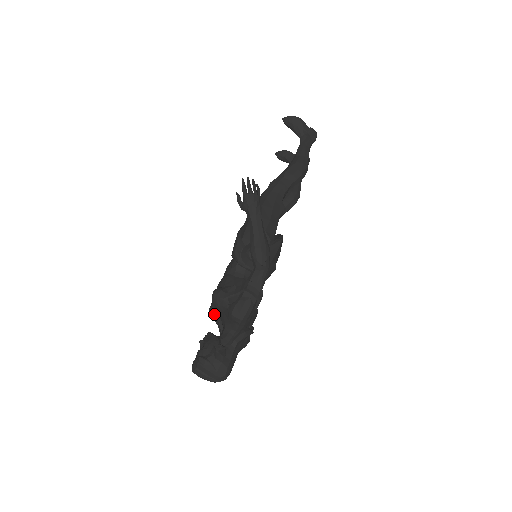
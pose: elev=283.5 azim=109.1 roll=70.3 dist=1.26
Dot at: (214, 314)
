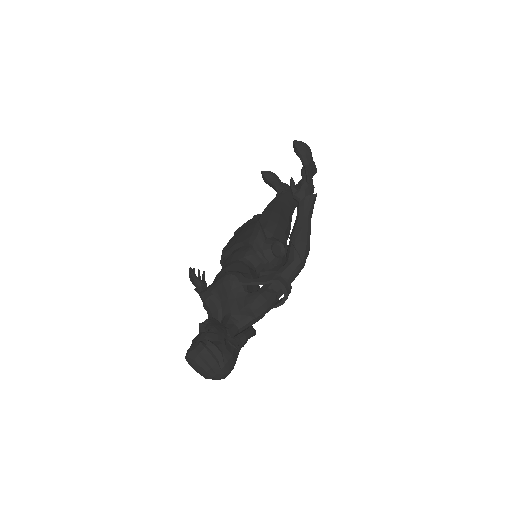
Dot at: (213, 299)
